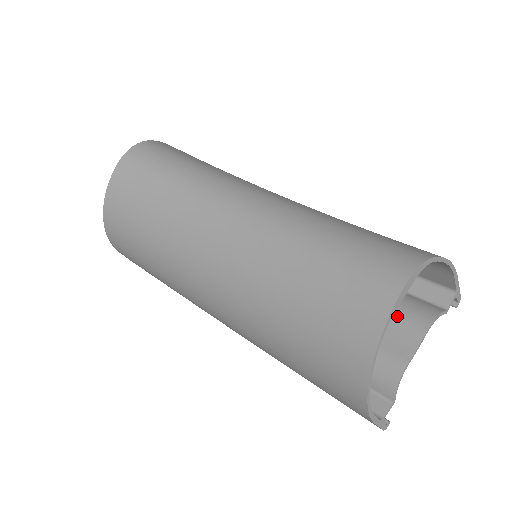
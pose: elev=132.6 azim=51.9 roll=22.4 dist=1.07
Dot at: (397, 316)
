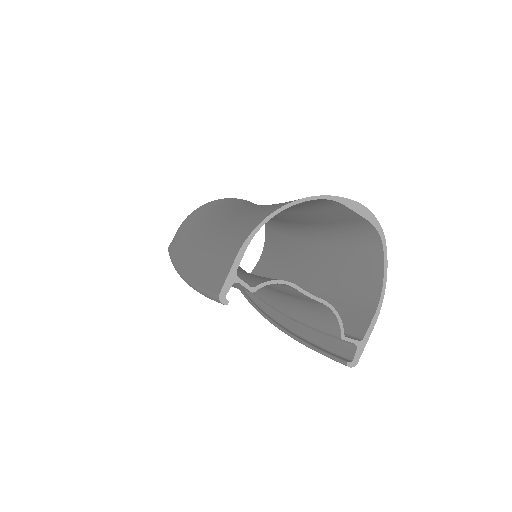
Dot at: occluded
